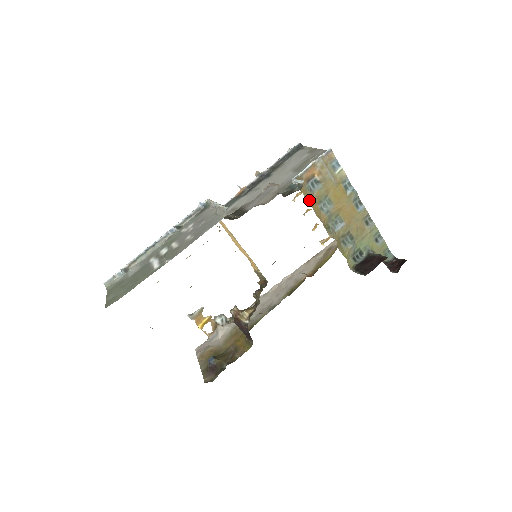
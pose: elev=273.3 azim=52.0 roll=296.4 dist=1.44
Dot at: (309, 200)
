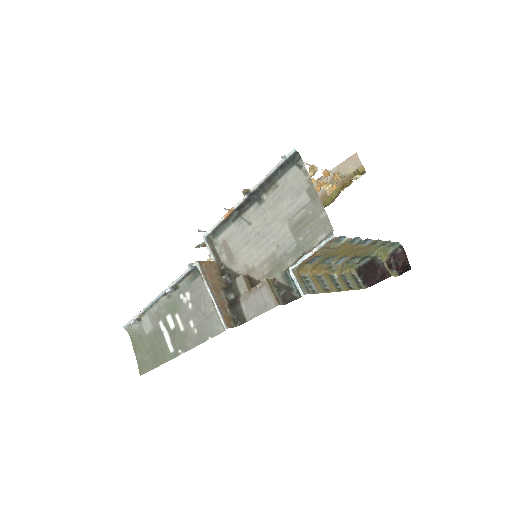
Dot at: (309, 274)
